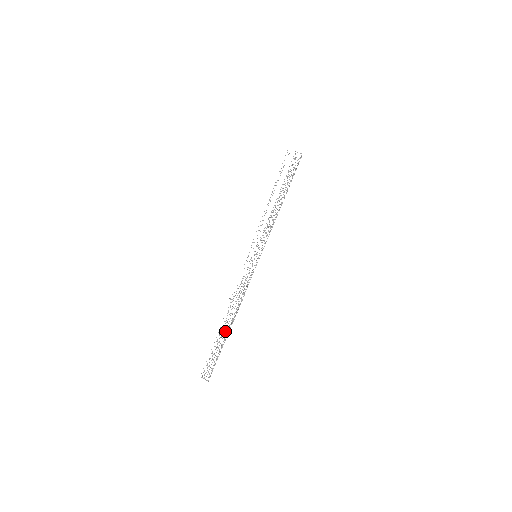
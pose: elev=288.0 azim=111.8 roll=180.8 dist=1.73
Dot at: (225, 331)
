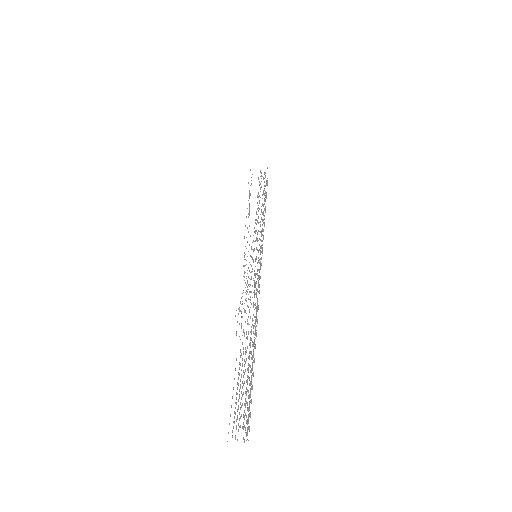
Dot at: (249, 343)
